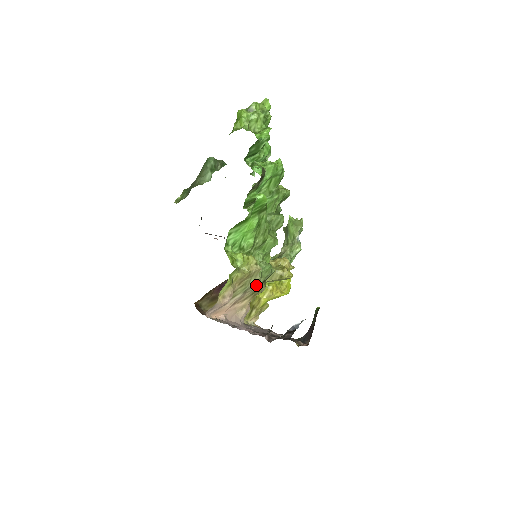
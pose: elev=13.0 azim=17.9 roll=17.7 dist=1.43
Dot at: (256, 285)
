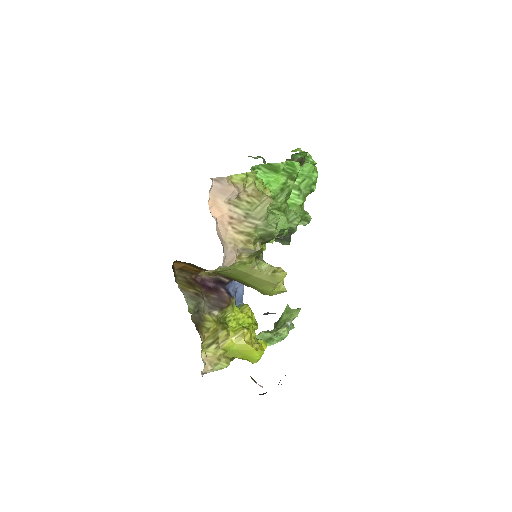
Dot at: (259, 220)
